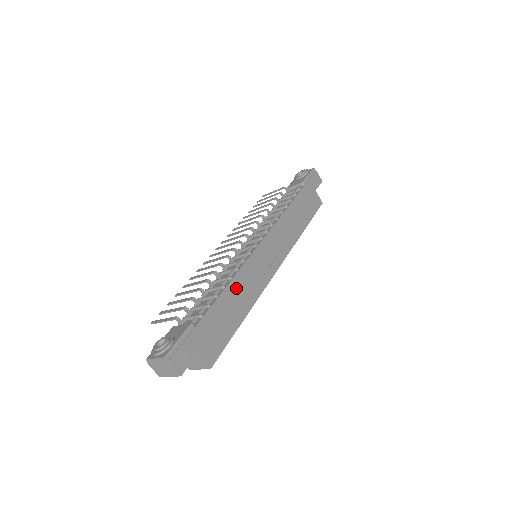
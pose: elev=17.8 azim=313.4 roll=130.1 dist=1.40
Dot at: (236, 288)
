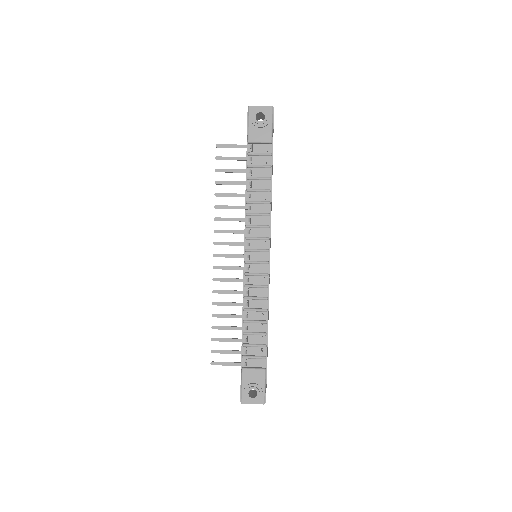
Dot at: (268, 312)
